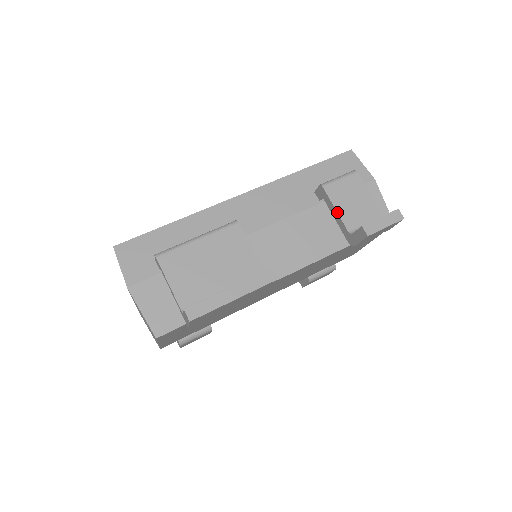
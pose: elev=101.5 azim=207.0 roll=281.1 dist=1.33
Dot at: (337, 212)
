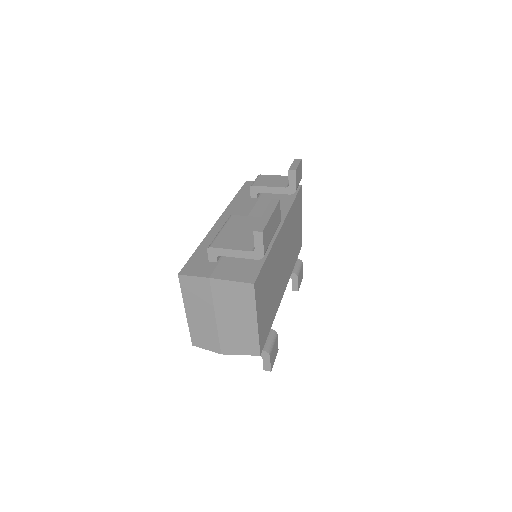
Dot at: (271, 187)
